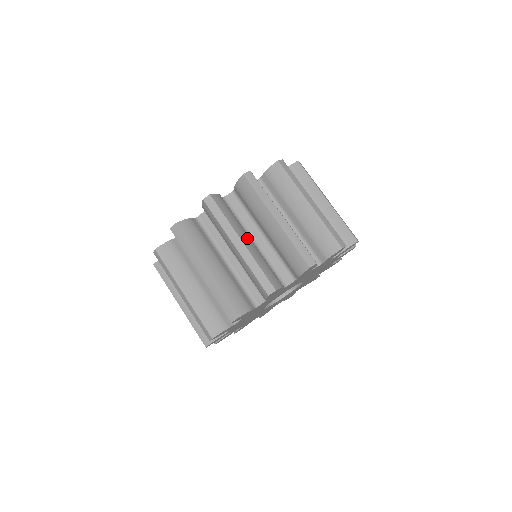
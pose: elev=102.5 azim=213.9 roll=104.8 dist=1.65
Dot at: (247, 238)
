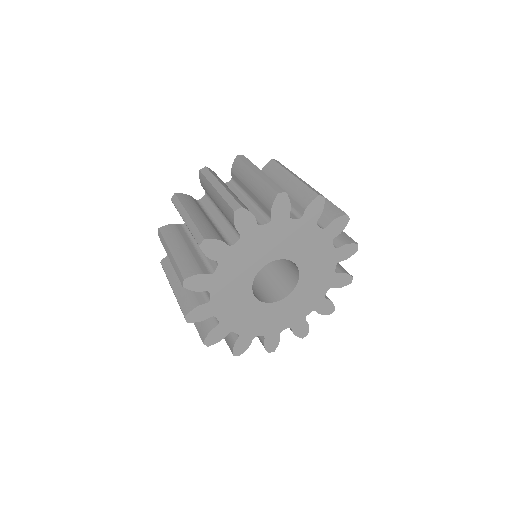
Dot at: occluded
